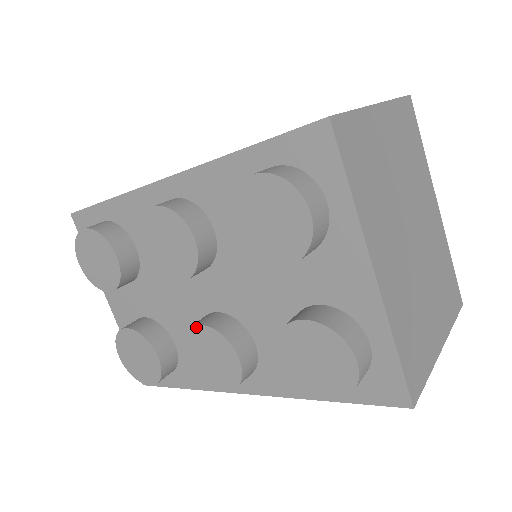
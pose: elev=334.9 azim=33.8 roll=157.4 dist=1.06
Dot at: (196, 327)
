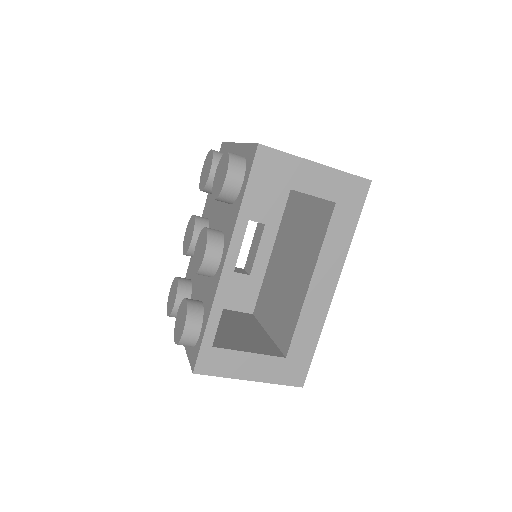
Dot at: (195, 247)
